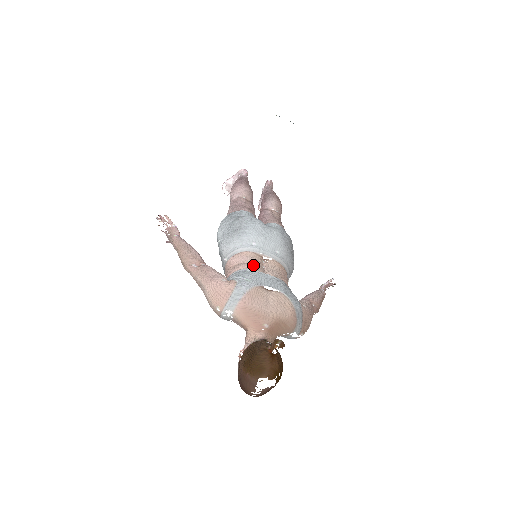
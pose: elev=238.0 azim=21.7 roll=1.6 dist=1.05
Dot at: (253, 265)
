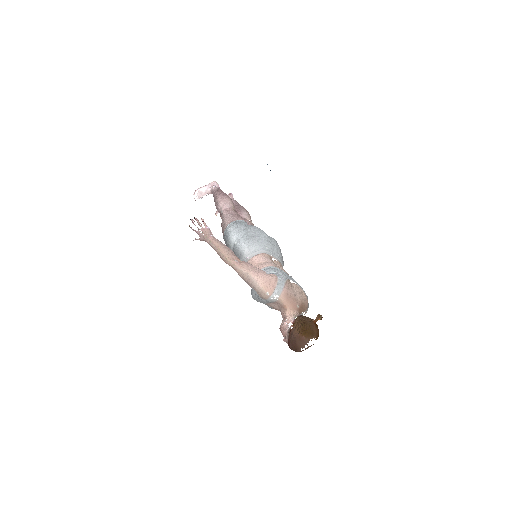
Dot at: (274, 264)
